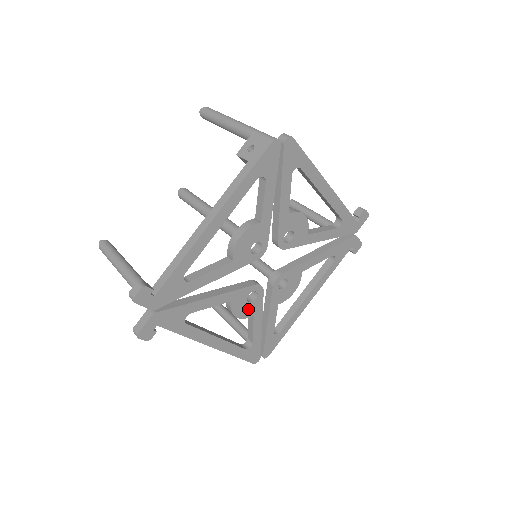
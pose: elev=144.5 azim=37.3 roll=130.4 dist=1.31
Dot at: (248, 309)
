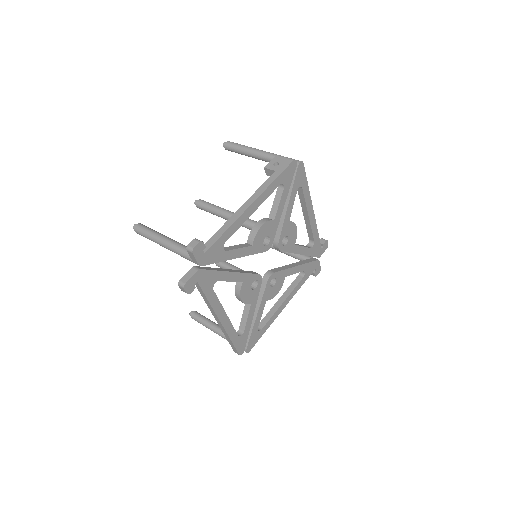
Dot at: (249, 296)
